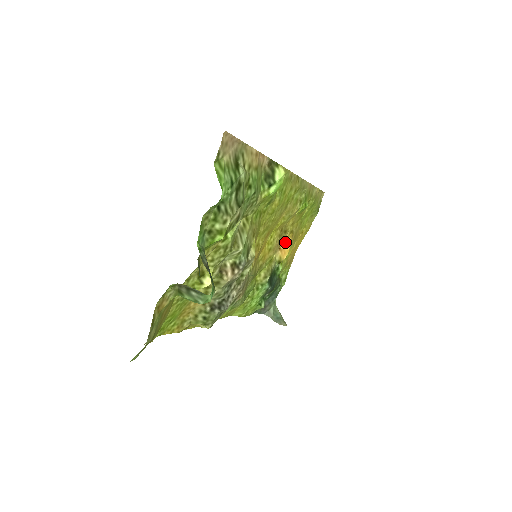
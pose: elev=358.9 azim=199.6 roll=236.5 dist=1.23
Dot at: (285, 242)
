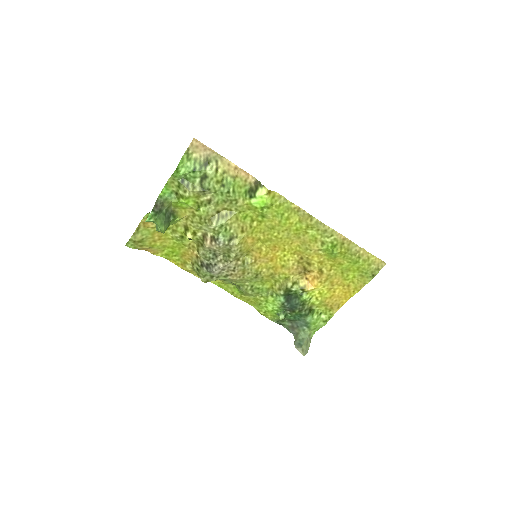
Dot at: (314, 276)
